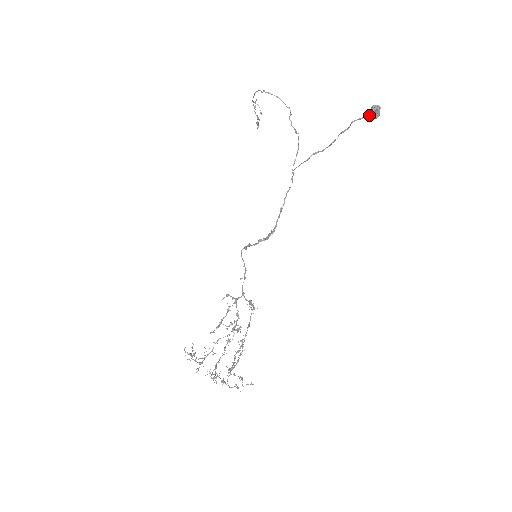
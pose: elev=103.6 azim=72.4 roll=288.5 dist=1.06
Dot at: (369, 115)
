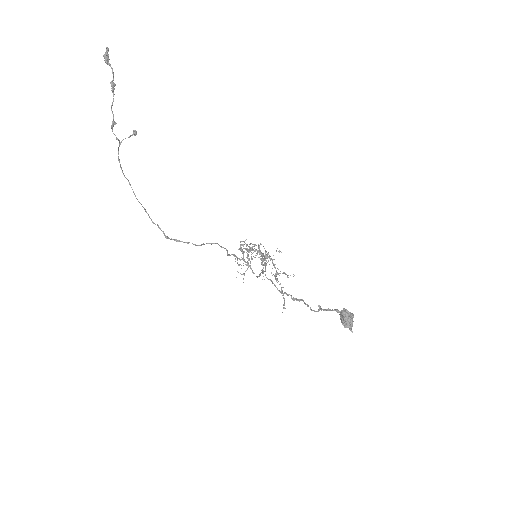
Dot at: (341, 320)
